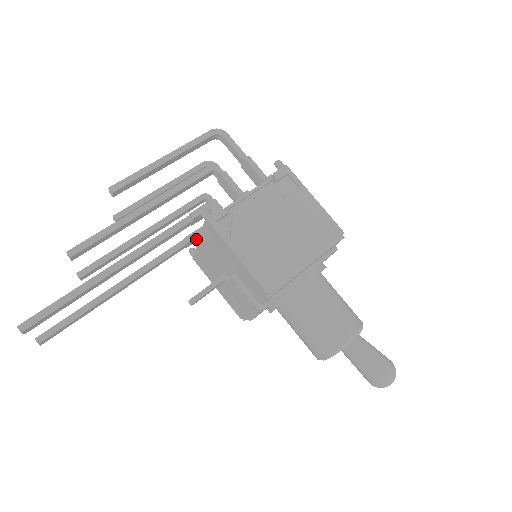
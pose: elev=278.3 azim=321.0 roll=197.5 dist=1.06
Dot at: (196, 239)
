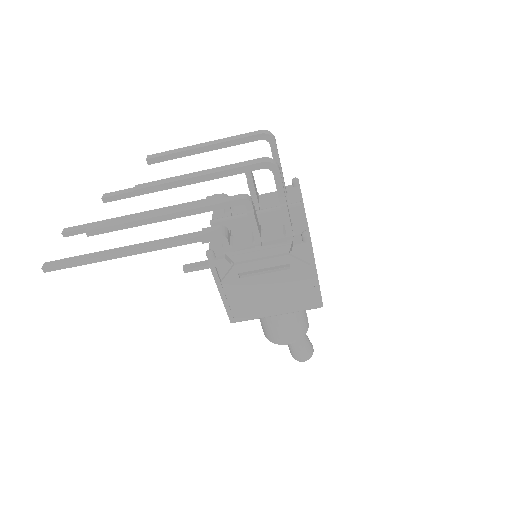
Dot at: occluded
